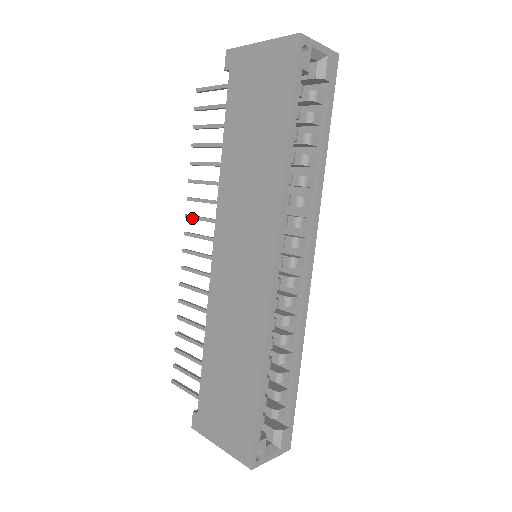
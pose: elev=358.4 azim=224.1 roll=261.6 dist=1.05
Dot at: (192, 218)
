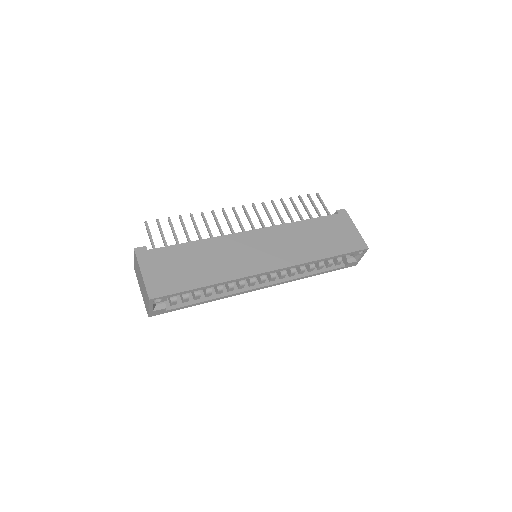
Dot at: (255, 209)
